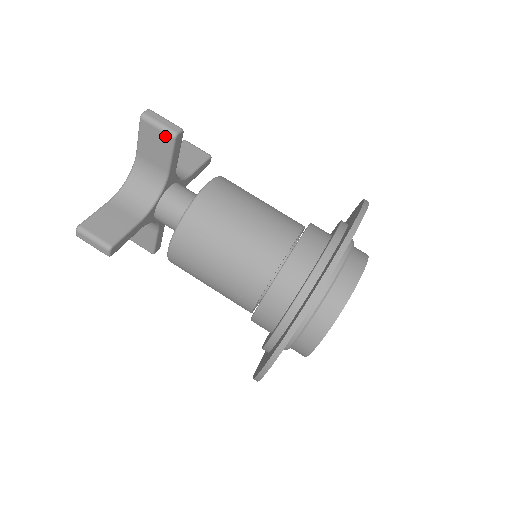
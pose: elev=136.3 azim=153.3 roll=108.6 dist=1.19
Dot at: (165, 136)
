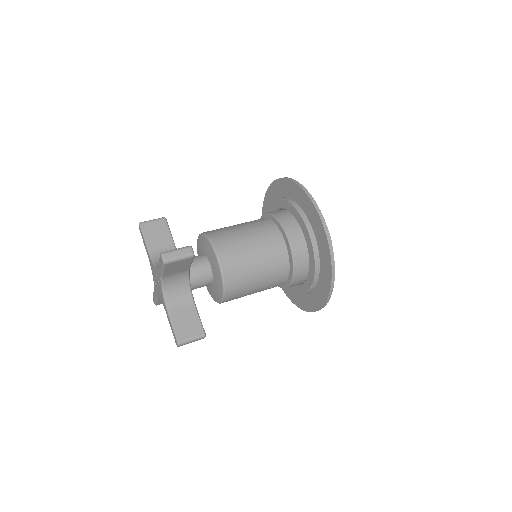
Dot at: (187, 260)
